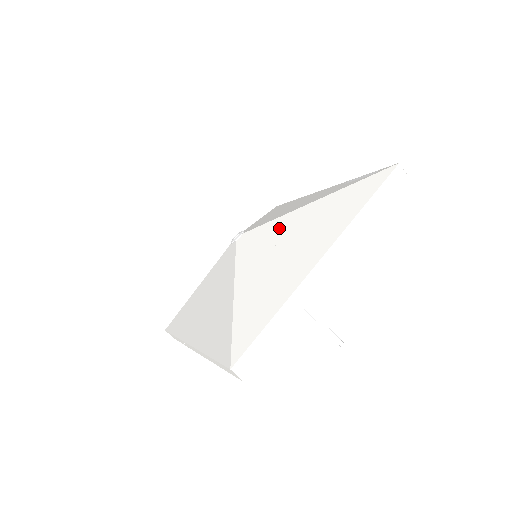
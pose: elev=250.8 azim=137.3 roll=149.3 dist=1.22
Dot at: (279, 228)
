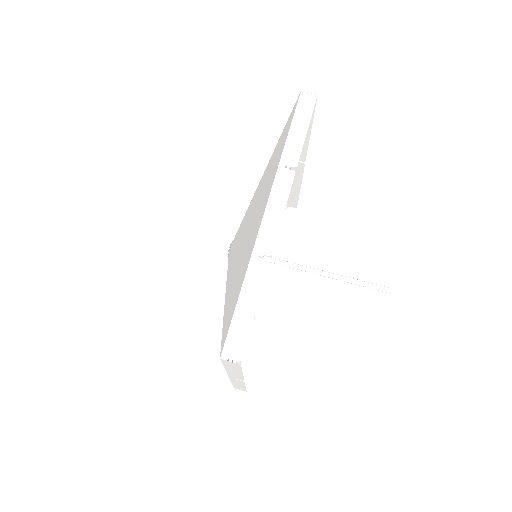
Dot at: occluded
